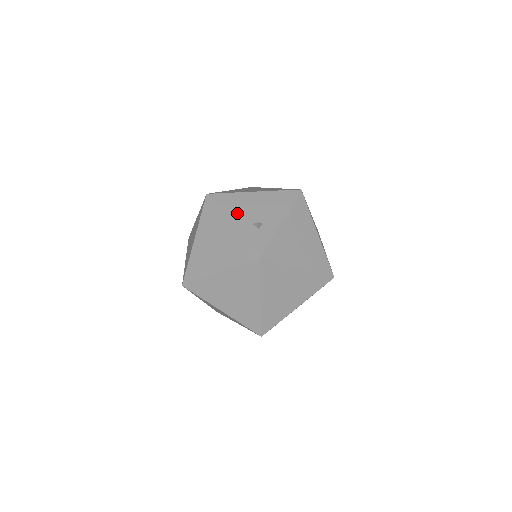
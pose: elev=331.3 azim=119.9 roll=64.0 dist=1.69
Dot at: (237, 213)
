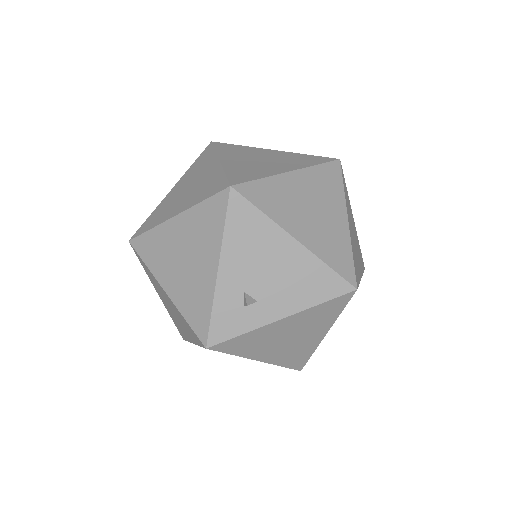
Dot at: (241, 257)
